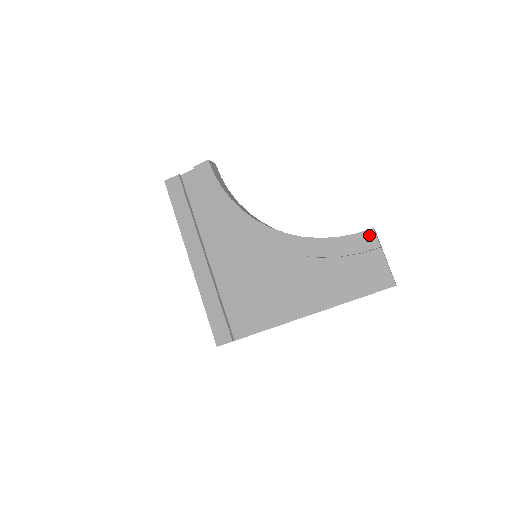
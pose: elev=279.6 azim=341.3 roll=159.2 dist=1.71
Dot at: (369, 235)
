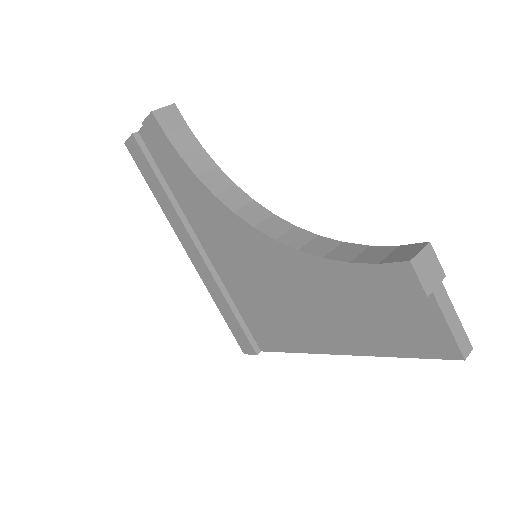
Dot at: (403, 272)
